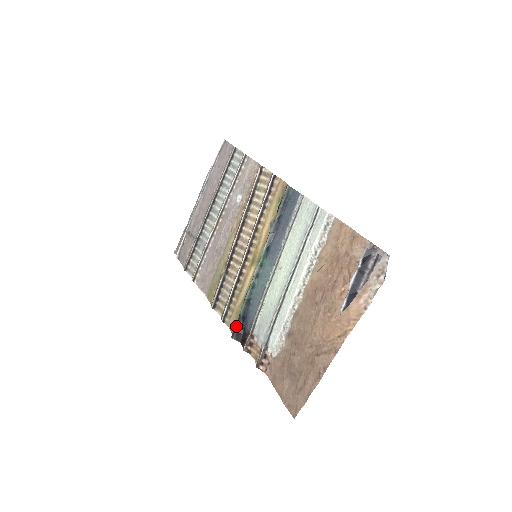
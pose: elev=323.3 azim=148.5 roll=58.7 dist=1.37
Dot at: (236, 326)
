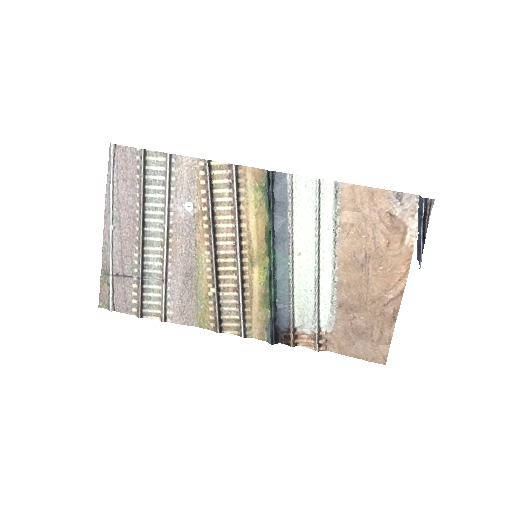
Dot at: (272, 332)
